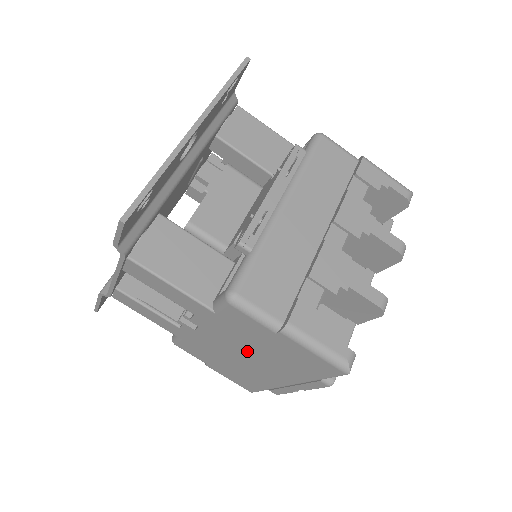
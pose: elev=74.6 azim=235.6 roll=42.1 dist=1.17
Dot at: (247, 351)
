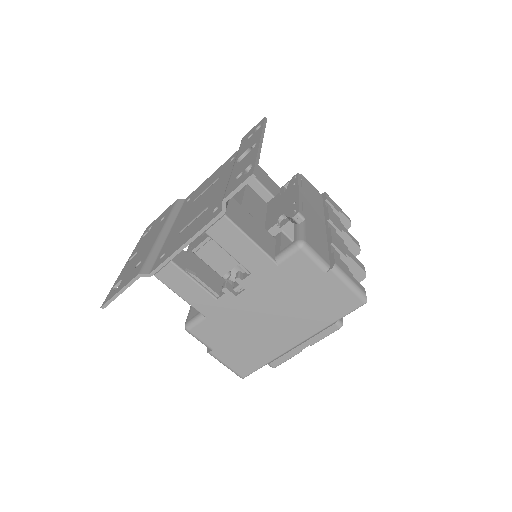
Dot at: (280, 308)
